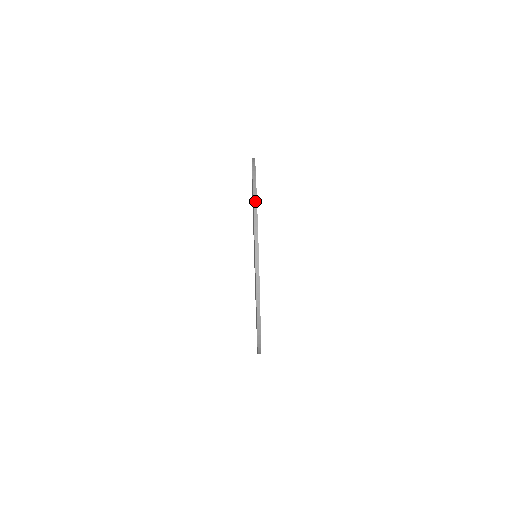
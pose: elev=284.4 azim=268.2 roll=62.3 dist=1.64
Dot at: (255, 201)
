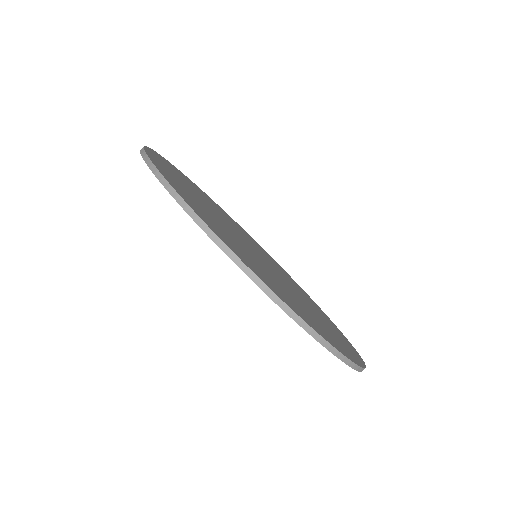
Dot at: (160, 178)
